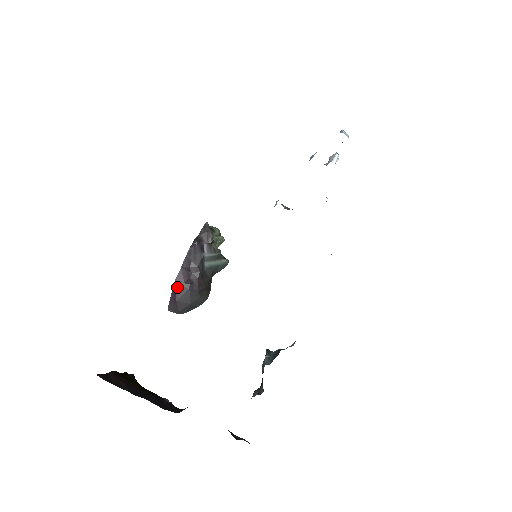
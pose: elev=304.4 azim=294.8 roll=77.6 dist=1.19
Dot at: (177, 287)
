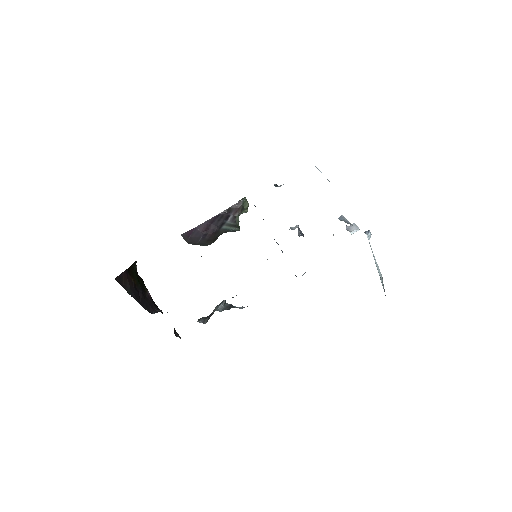
Dot at: (195, 231)
